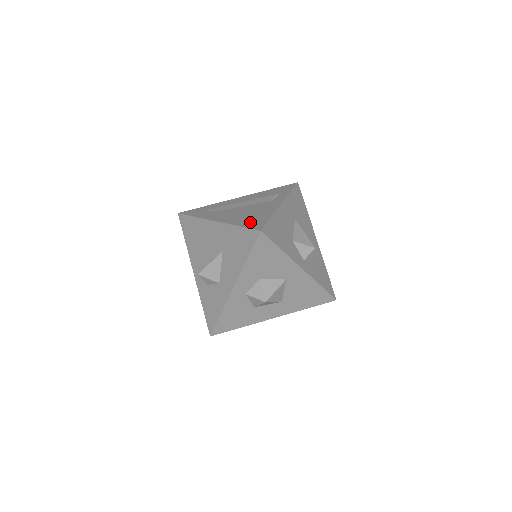
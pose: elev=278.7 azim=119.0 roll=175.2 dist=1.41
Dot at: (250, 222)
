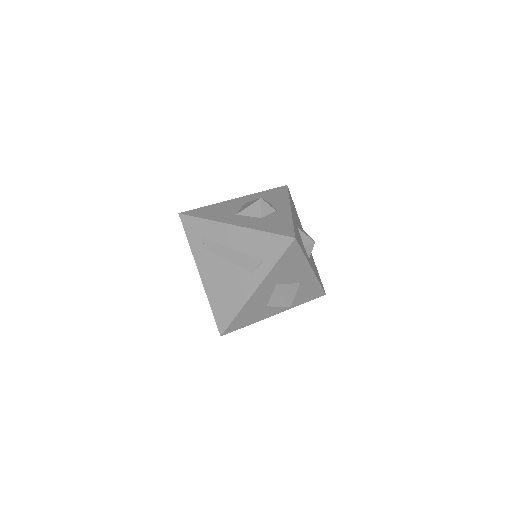
Dot at: (220, 311)
